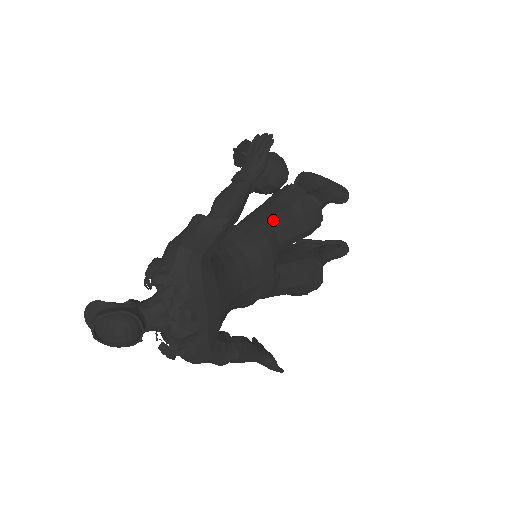
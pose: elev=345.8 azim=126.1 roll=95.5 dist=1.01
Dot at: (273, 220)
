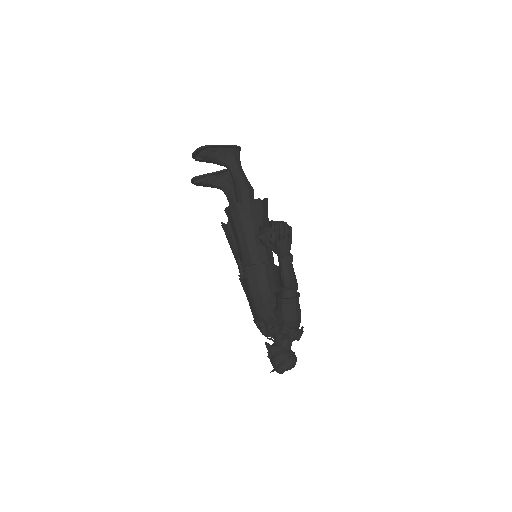
Dot at: occluded
